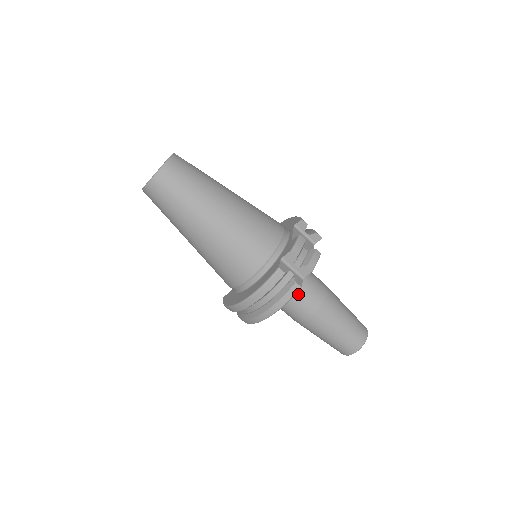
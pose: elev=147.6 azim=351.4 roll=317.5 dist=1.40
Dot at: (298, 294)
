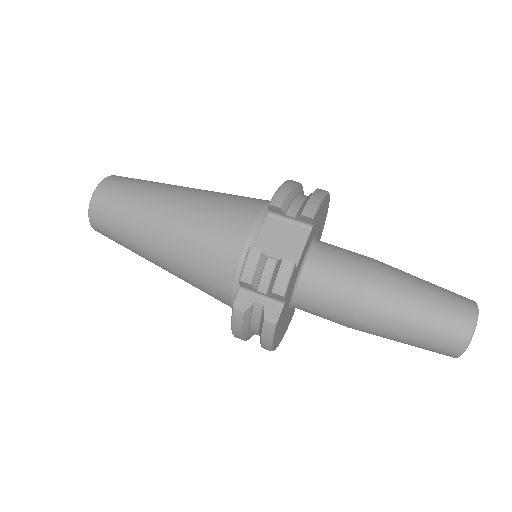
Dot at: (314, 304)
